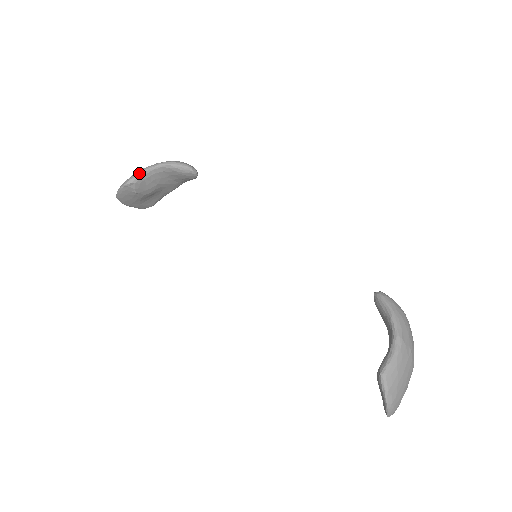
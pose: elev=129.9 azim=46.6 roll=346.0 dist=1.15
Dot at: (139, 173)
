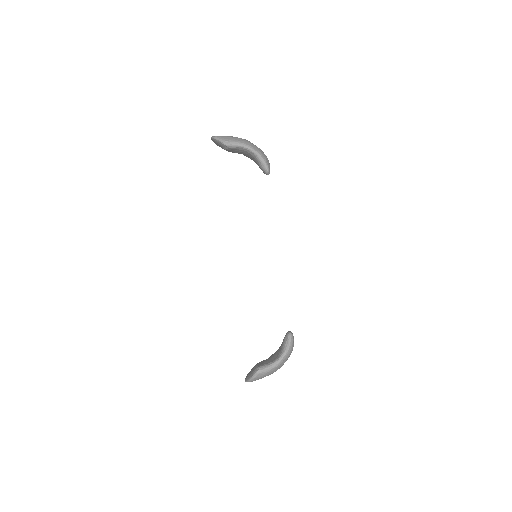
Dot at: (237, 144)
